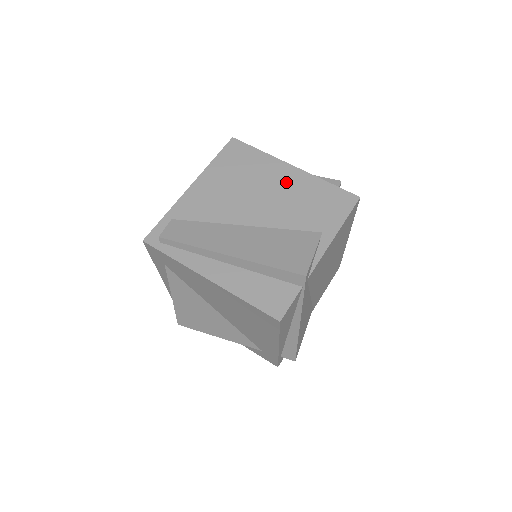
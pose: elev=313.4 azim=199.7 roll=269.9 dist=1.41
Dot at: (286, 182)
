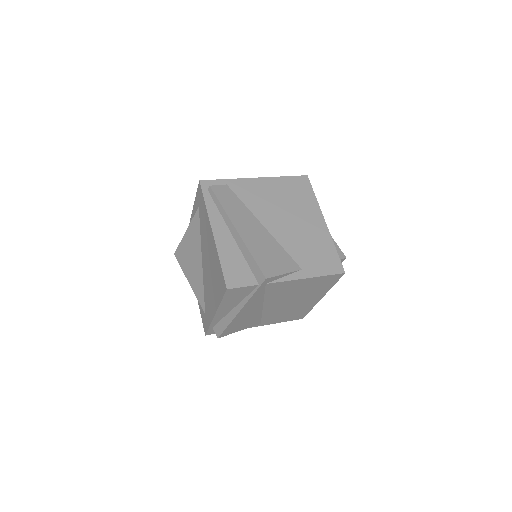
Dot at: (311, 225)
